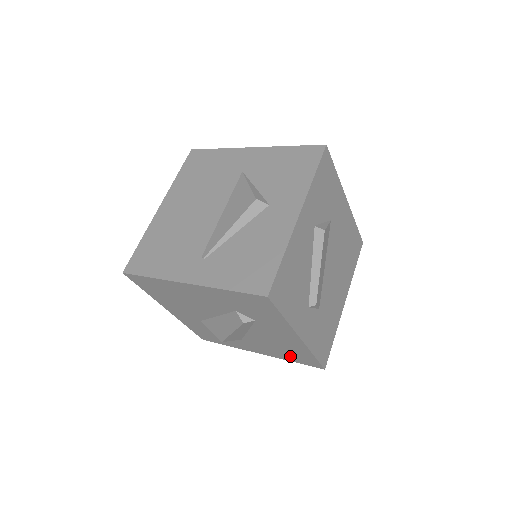
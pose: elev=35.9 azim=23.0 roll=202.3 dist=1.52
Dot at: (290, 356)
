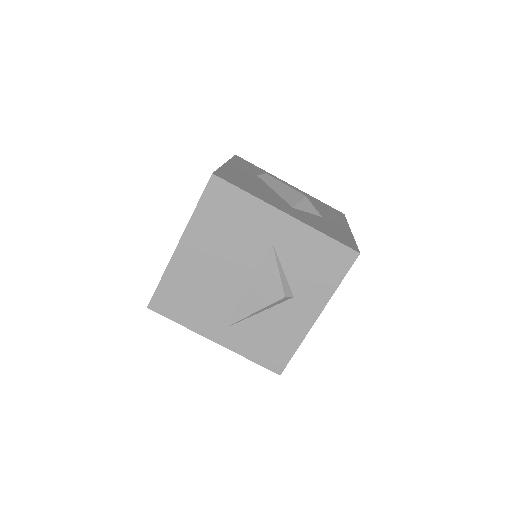
Dot at: occluded
